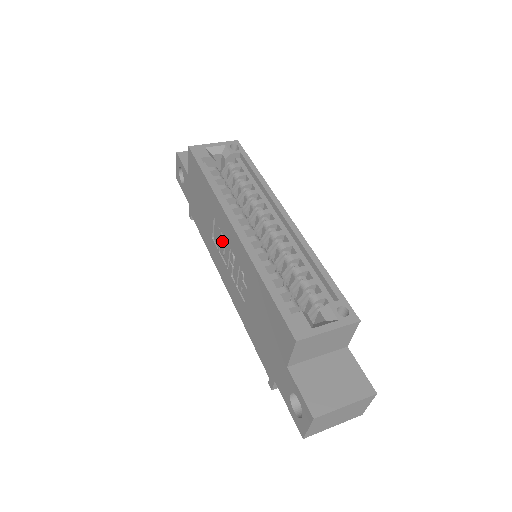
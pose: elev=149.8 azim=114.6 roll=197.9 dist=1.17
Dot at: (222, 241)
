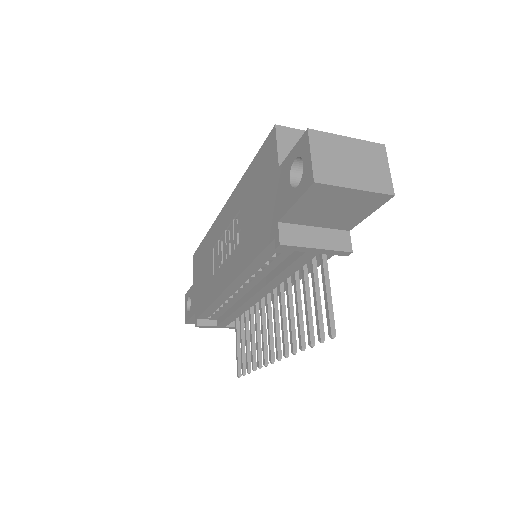
Dot at: (220, 247)
